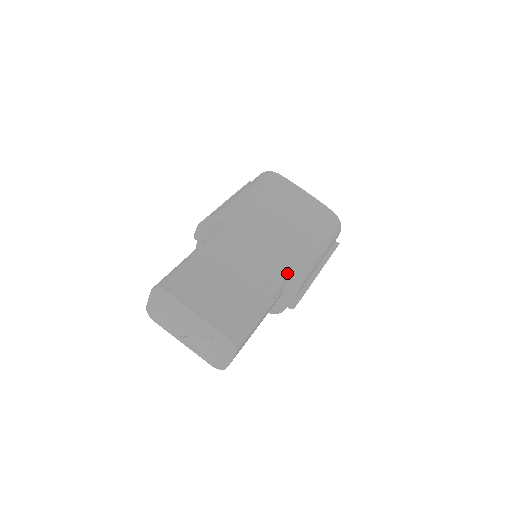
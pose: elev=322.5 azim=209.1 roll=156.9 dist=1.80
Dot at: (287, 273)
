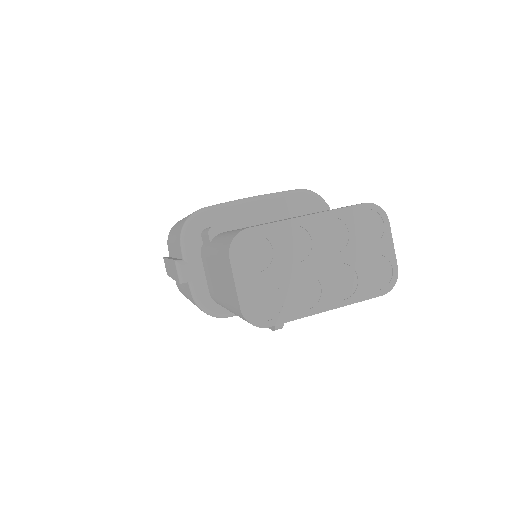
Dot at: (306, 200)
